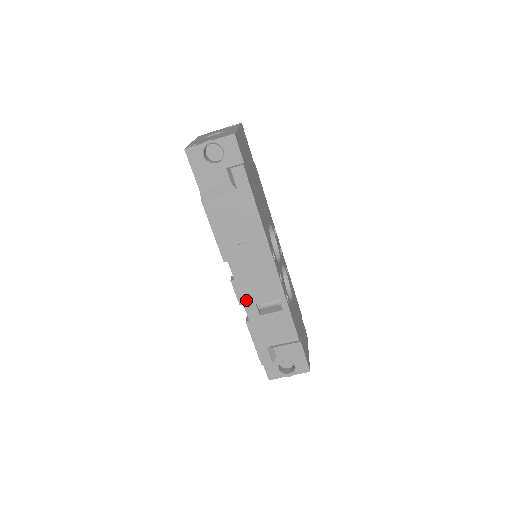
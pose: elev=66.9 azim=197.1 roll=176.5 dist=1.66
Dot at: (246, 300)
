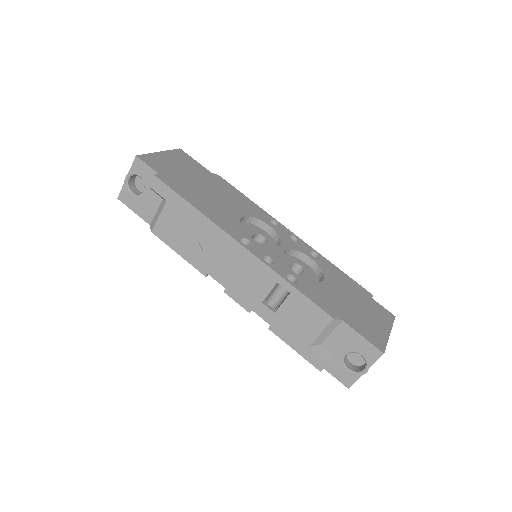
Dot at: (251, 304)
